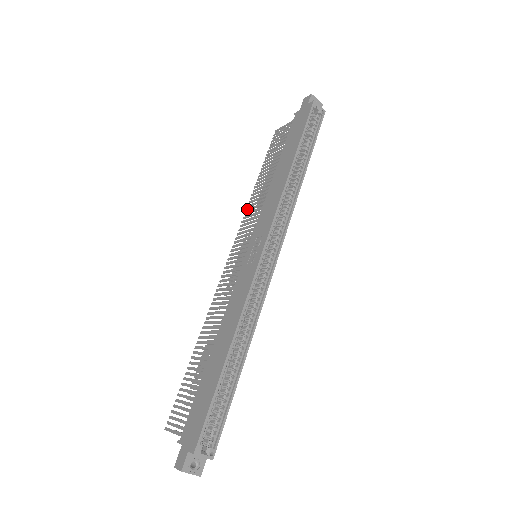
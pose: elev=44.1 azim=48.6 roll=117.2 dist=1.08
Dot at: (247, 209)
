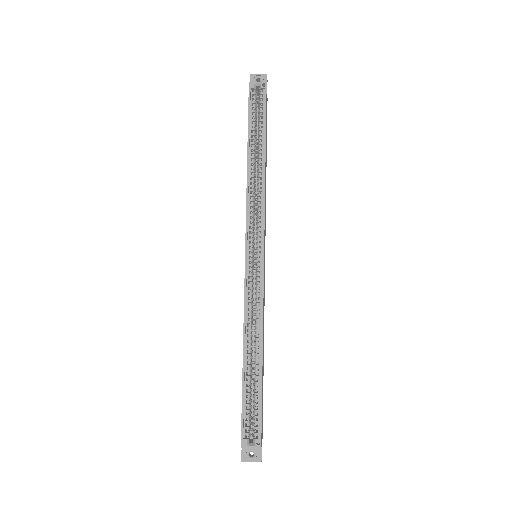
Dot at: occluded
